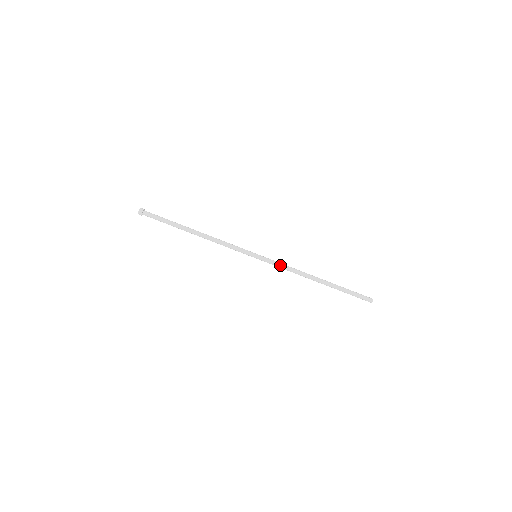
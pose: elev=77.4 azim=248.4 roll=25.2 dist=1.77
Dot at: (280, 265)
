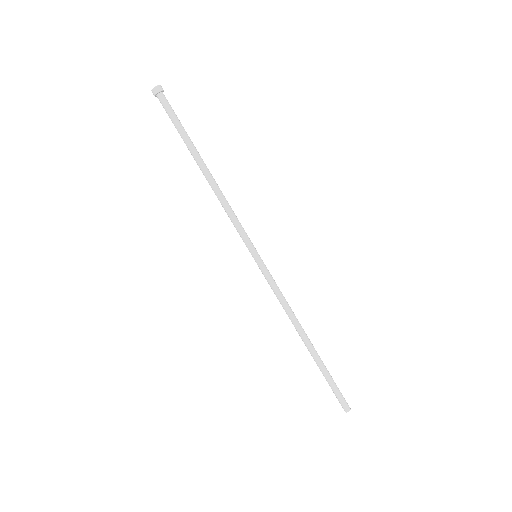
Dot at: (278, 287)
